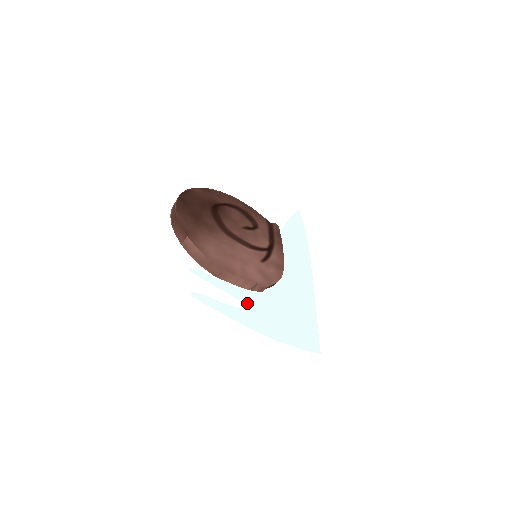
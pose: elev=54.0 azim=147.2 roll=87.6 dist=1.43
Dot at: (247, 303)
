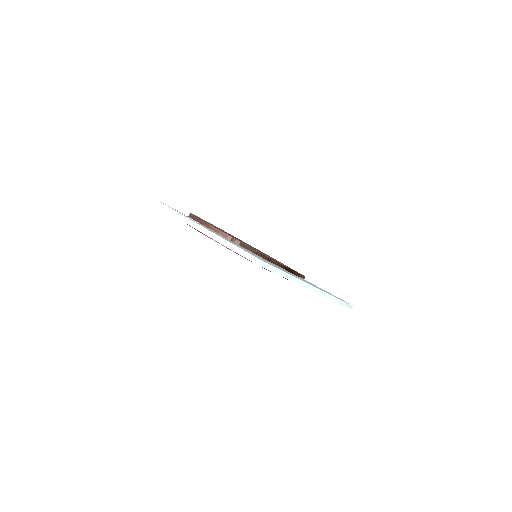
Dot at: occluded
